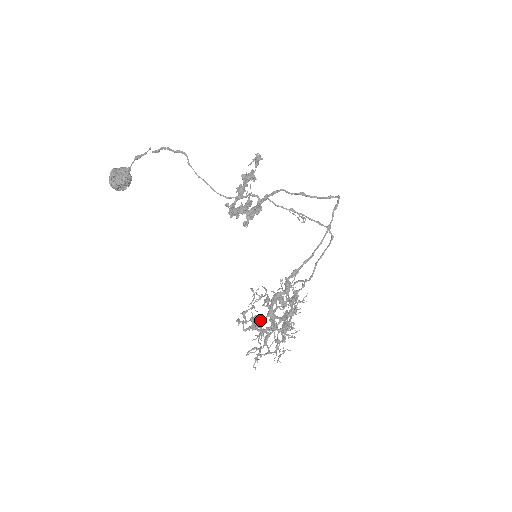
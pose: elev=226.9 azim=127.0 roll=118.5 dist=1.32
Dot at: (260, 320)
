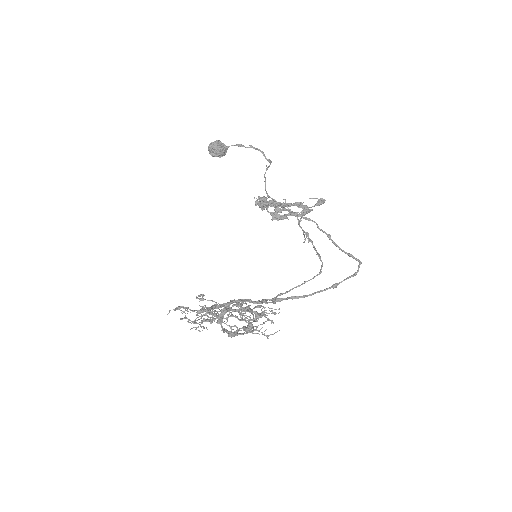
Dot at: occluded
